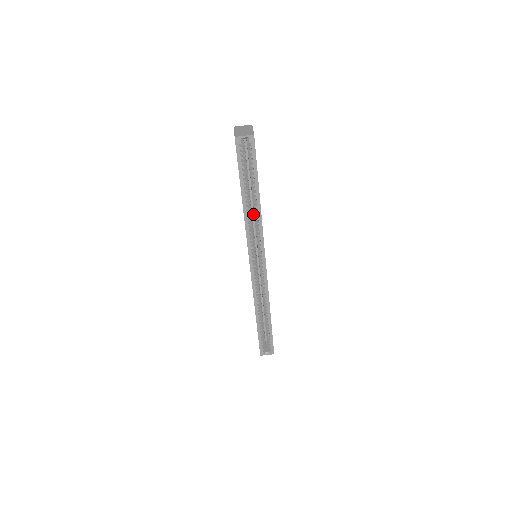
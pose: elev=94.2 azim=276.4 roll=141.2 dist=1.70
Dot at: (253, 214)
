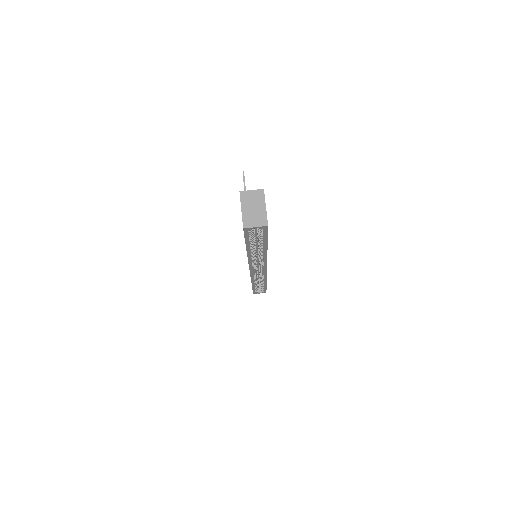
Dot at: (256, 237)
